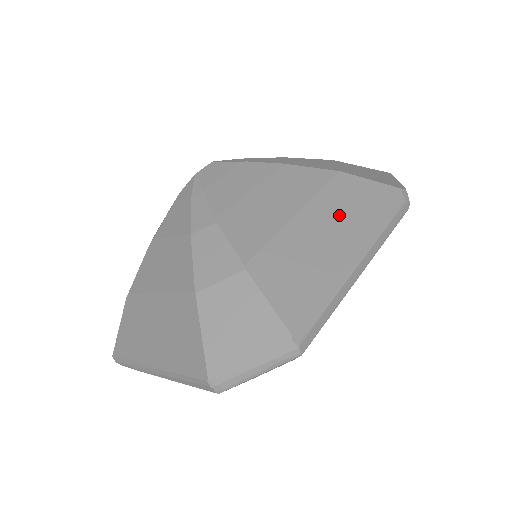
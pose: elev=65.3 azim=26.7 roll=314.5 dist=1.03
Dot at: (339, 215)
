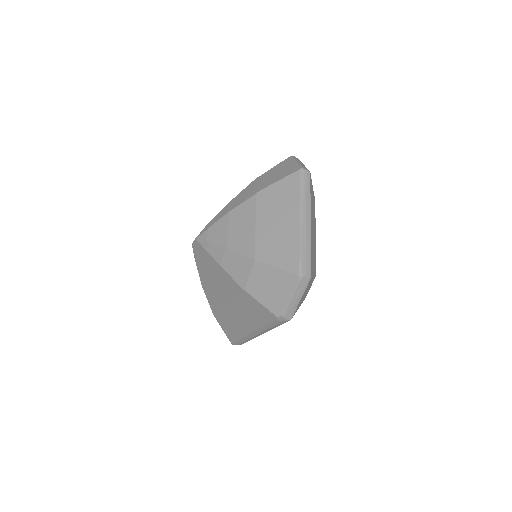
Dot at: (244, 313)
